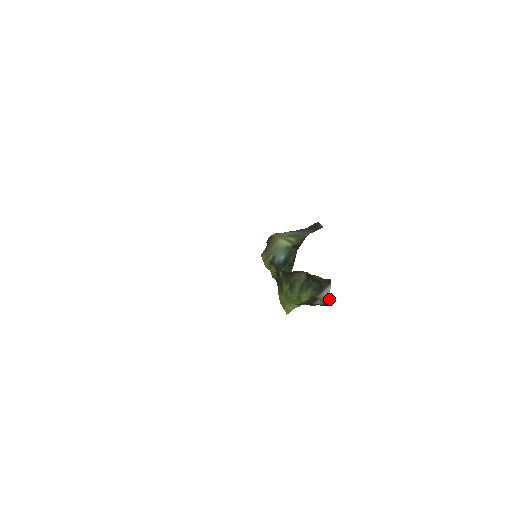
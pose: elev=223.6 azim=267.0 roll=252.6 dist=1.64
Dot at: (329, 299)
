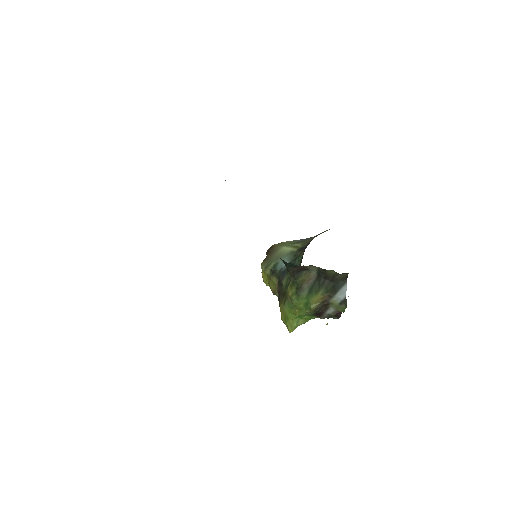
Dot at: (345, 302)
